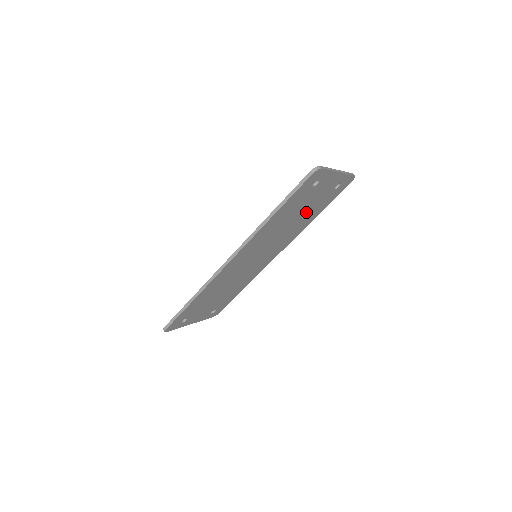
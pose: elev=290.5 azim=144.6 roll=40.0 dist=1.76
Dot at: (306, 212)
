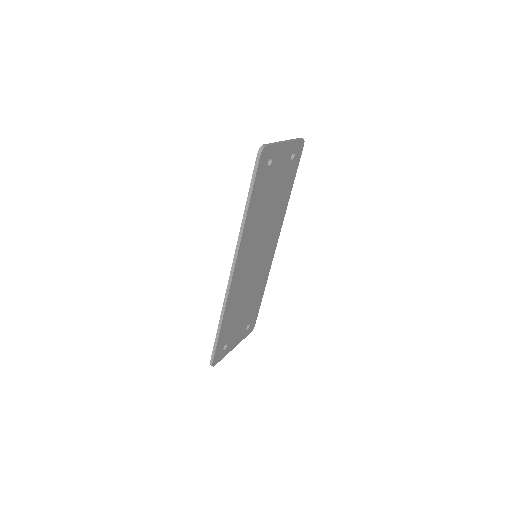
Dot at: (278, 193)
